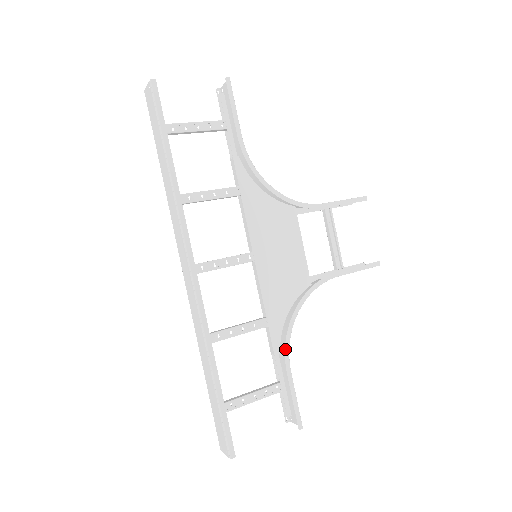
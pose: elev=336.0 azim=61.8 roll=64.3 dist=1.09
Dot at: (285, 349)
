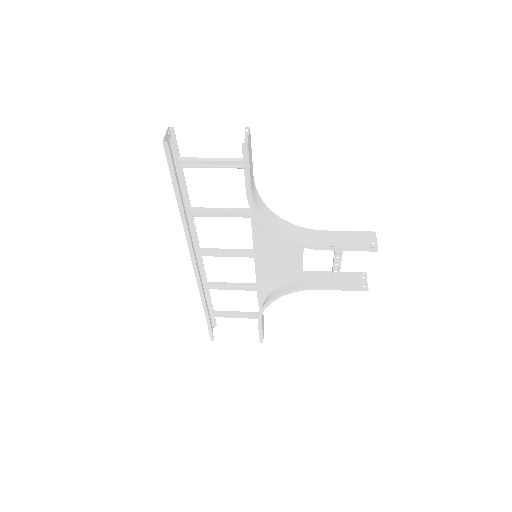
Dot at: (259, 313)
